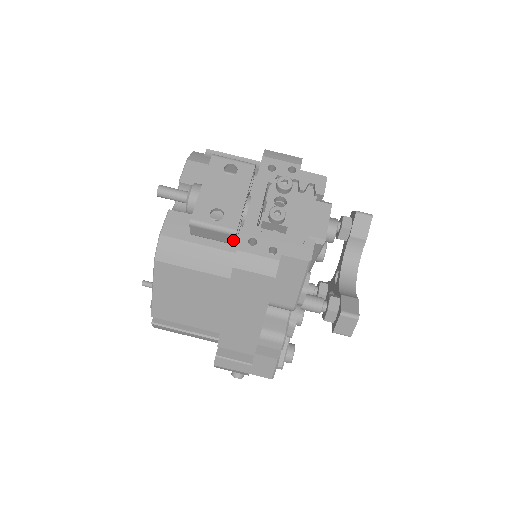
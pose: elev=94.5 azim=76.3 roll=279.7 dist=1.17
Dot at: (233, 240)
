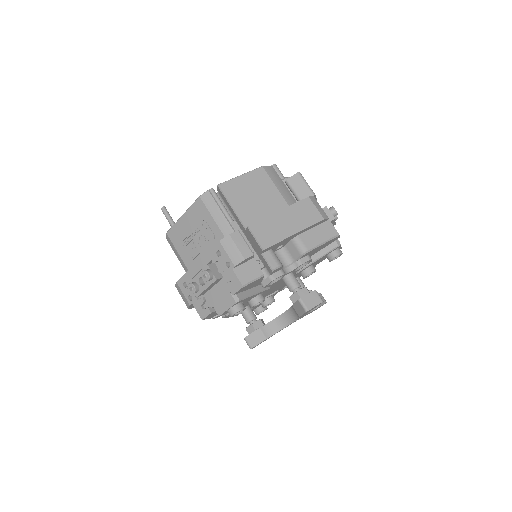
Dot at: occluded
